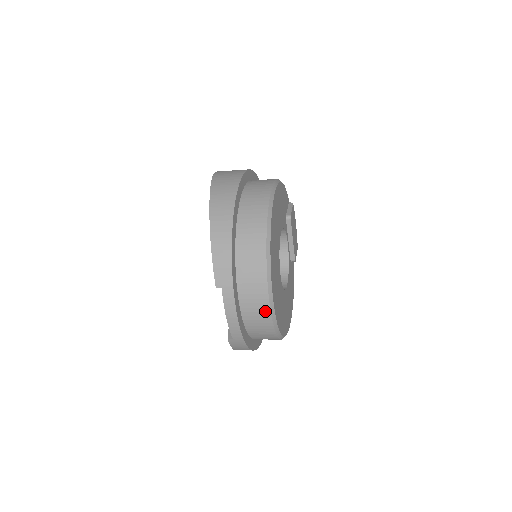
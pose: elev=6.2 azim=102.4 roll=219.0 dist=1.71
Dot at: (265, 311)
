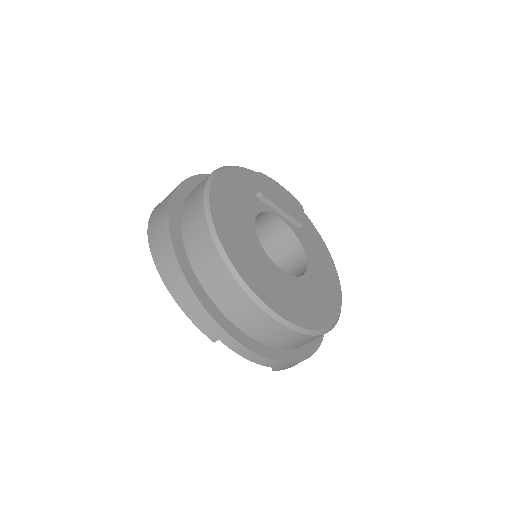
Dot at: (281, 330)
